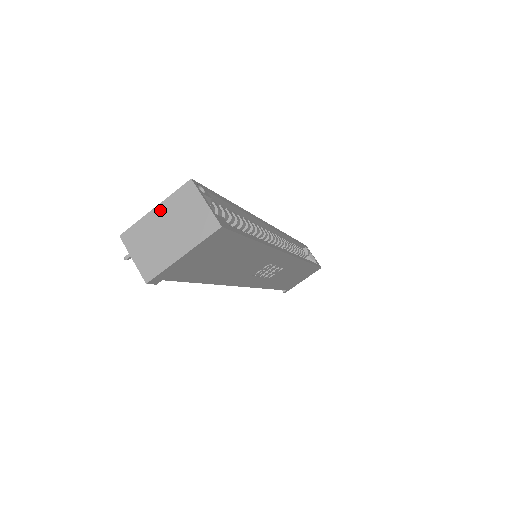
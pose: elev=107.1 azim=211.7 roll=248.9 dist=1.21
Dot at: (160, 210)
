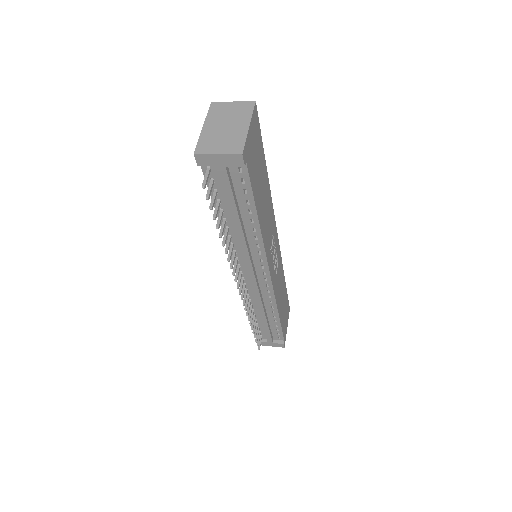
Dot at: (208, 124)
